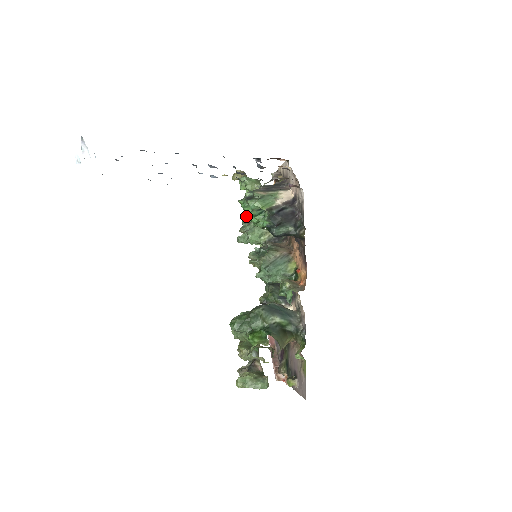
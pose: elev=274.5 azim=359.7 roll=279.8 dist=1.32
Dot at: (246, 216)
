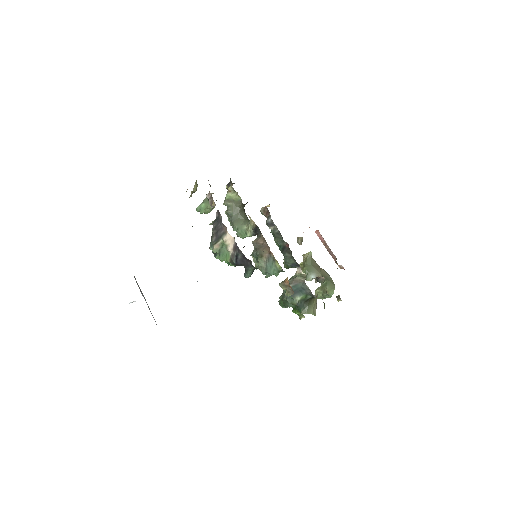
Dot at: occluded
